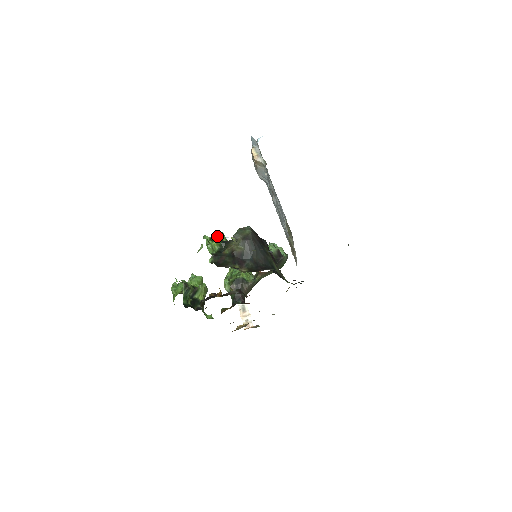
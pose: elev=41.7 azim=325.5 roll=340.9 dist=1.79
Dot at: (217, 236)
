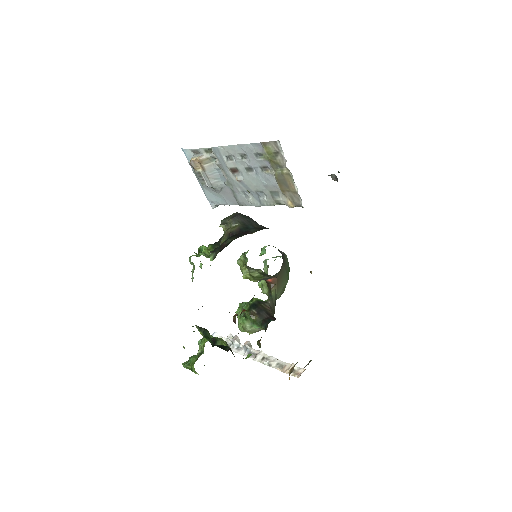
Dot at: (203, 246)
